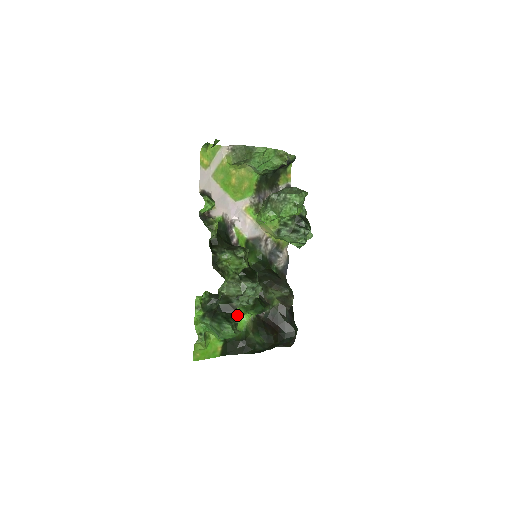
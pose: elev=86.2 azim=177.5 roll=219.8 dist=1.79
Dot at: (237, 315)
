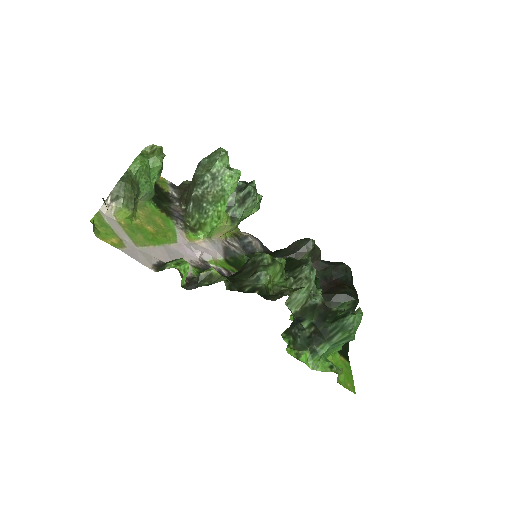
Dot at: occluded
